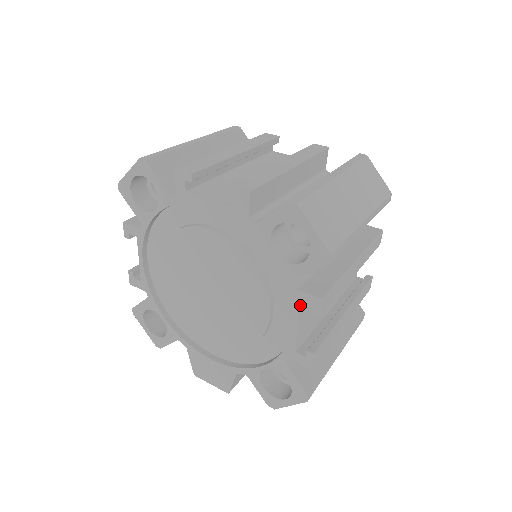
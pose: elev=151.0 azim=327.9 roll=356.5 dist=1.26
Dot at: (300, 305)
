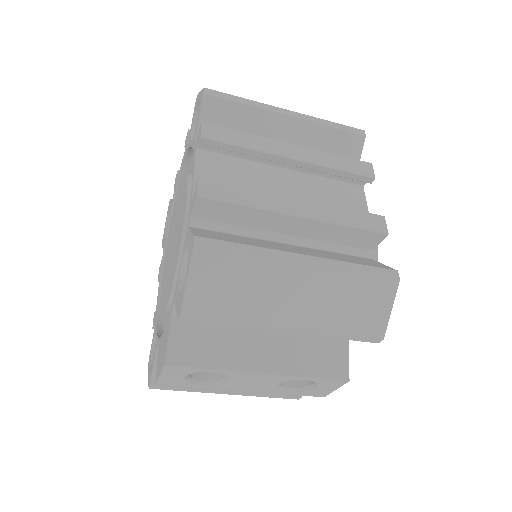
Dot at: (195, 151)
